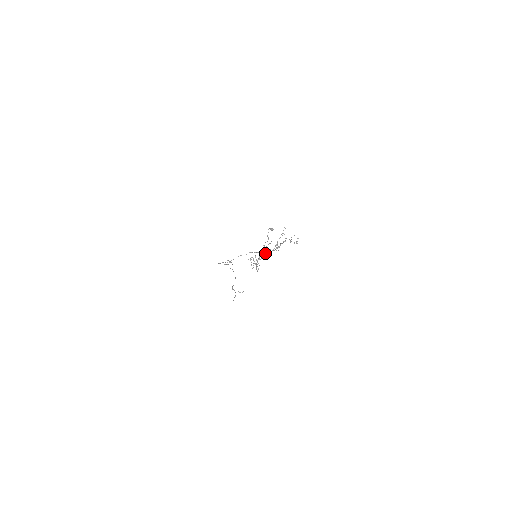
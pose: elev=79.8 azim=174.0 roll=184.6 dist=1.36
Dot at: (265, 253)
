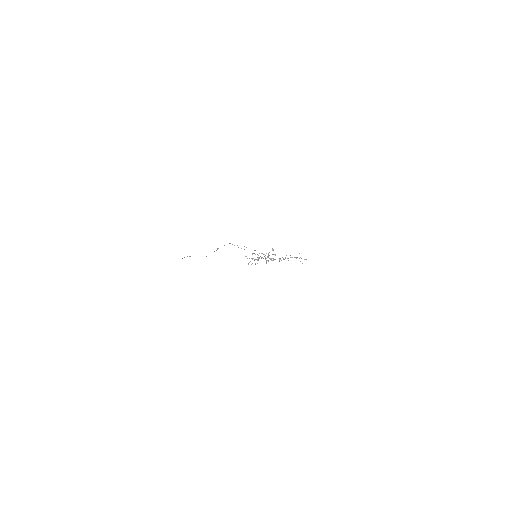
Dot at: (268, 257)
